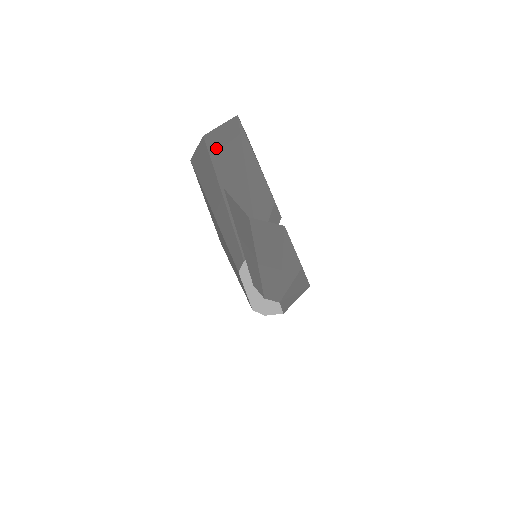
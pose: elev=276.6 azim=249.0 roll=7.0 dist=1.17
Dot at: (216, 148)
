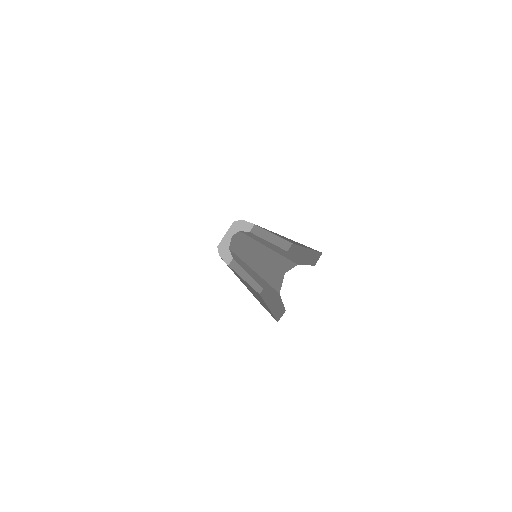
Dot at: occluded
